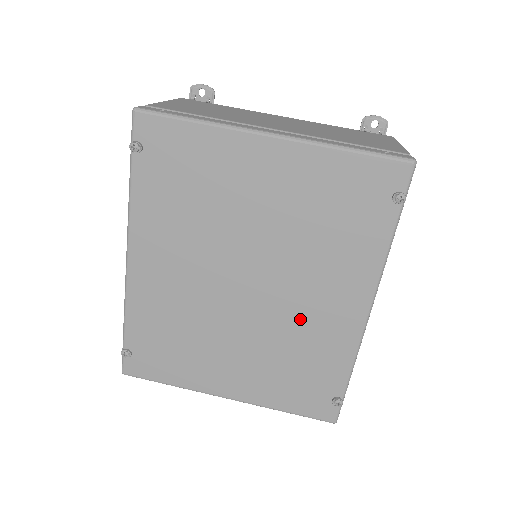
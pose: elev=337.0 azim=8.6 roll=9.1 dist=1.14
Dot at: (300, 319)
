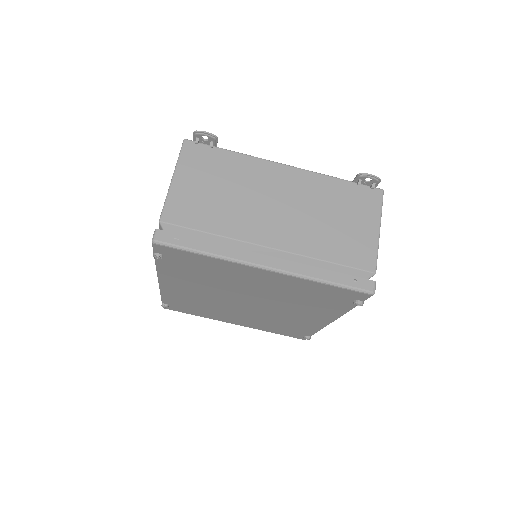
Dot at: (284, 317)
